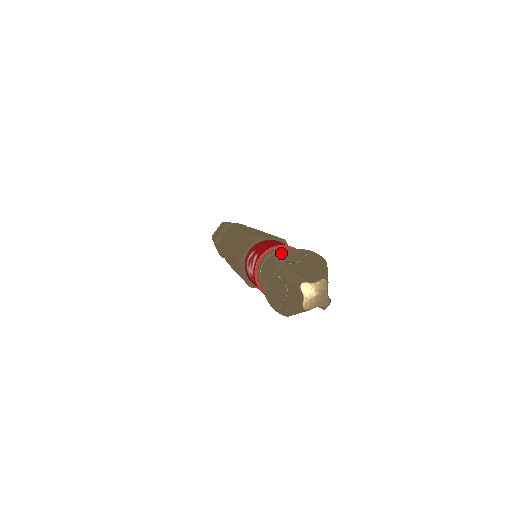
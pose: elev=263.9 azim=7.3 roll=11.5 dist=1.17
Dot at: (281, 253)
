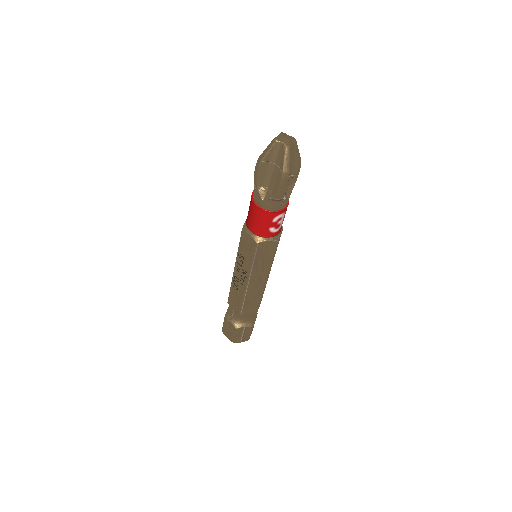
Dot at: occluded
